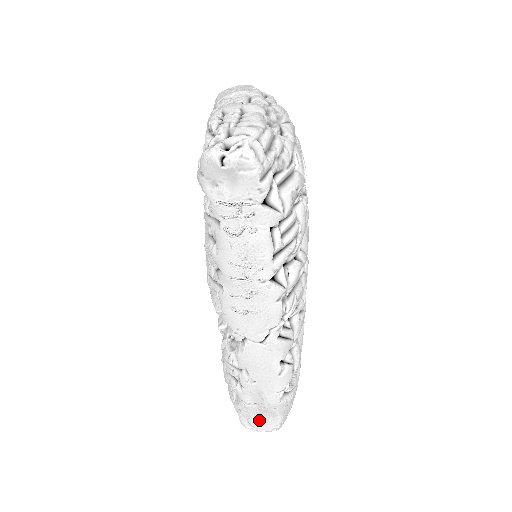
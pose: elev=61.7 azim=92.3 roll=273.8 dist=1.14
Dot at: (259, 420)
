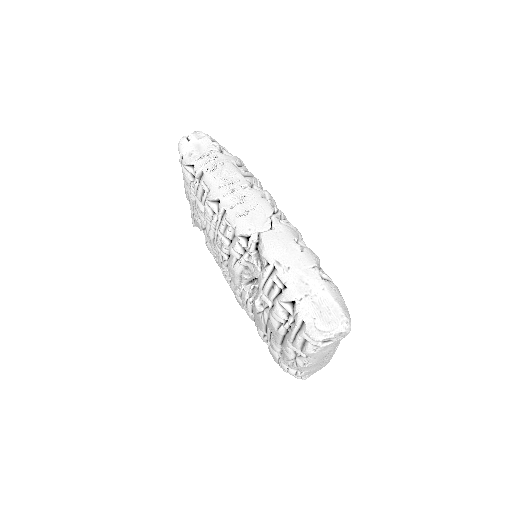
Dot at: (323, 318)
